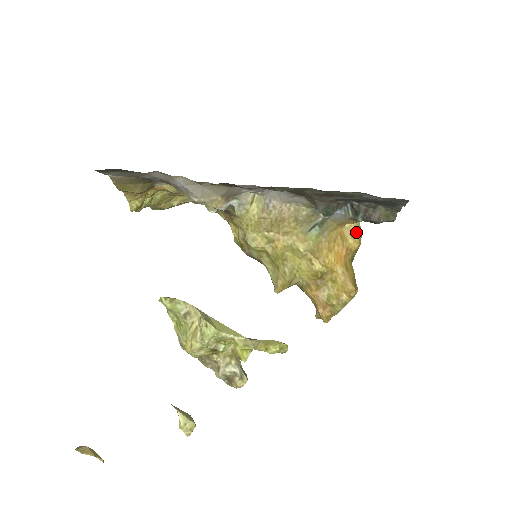
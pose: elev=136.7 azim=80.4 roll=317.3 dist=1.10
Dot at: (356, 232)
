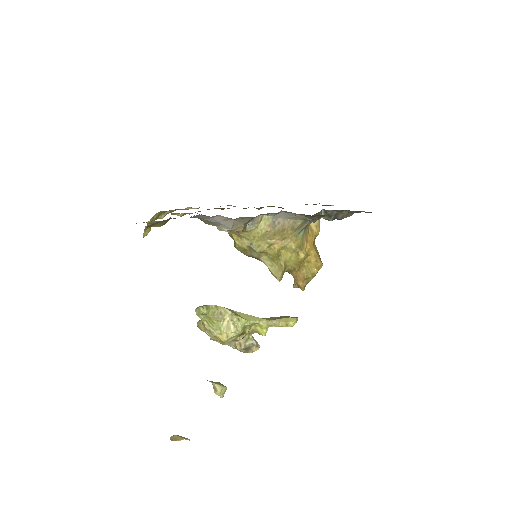
Dot at: (318, 223)
